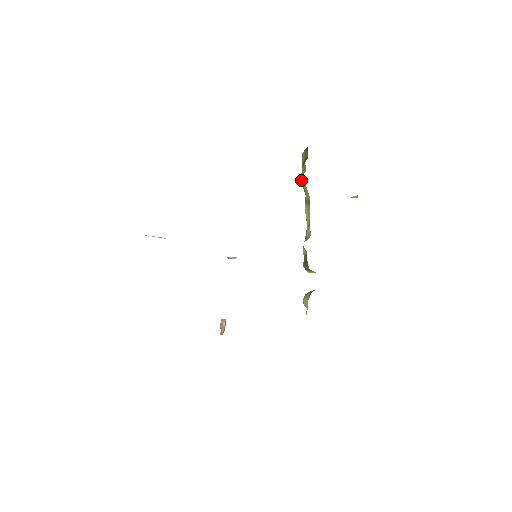
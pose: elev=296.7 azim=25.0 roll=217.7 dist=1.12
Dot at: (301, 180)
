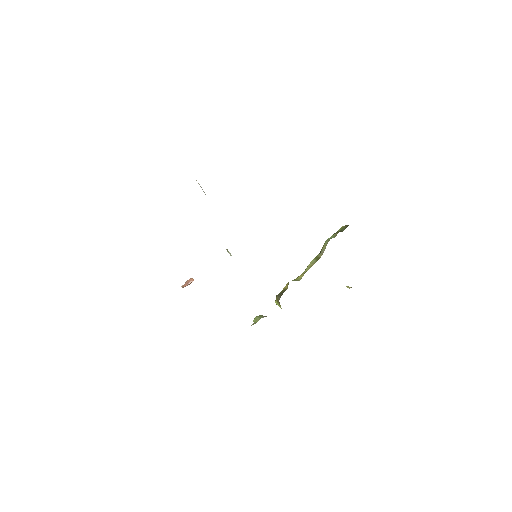
Dot at: (326, 241)
